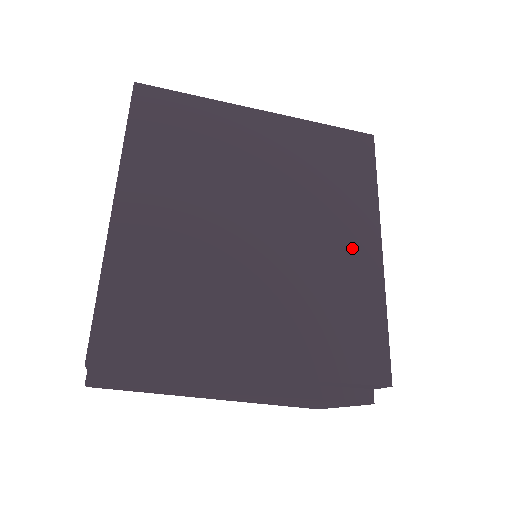
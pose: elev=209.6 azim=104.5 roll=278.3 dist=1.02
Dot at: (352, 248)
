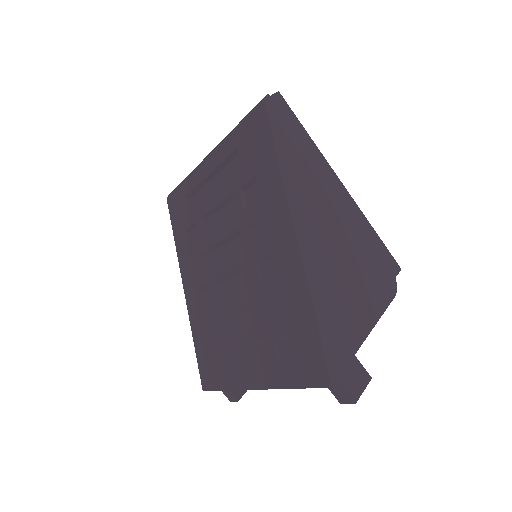
Dot at: occluded
